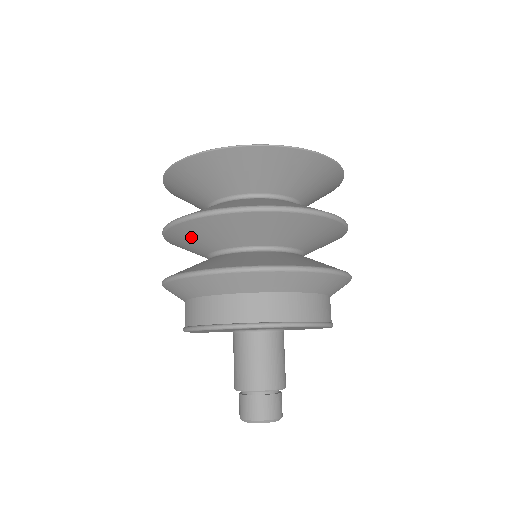
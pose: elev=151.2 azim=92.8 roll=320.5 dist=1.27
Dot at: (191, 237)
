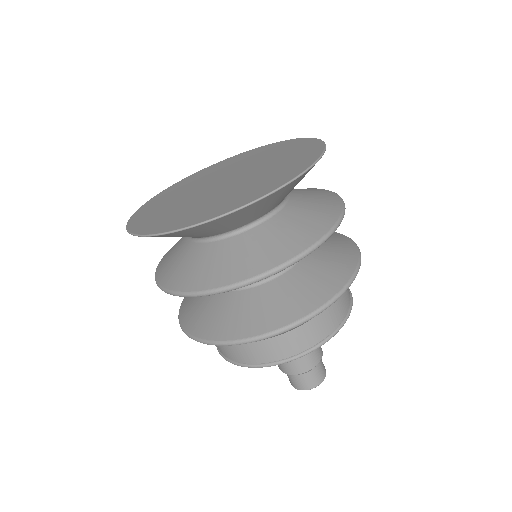
Dot at: occluded
